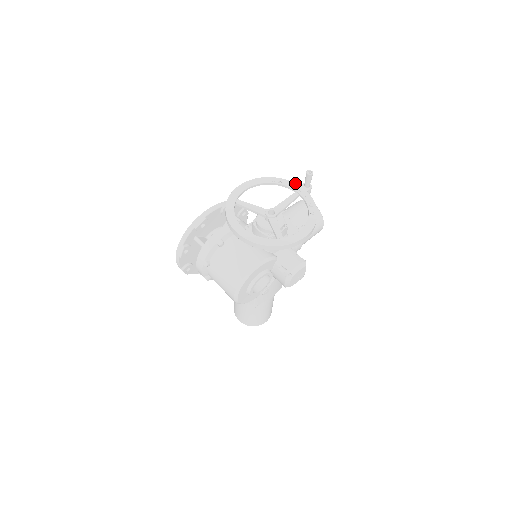
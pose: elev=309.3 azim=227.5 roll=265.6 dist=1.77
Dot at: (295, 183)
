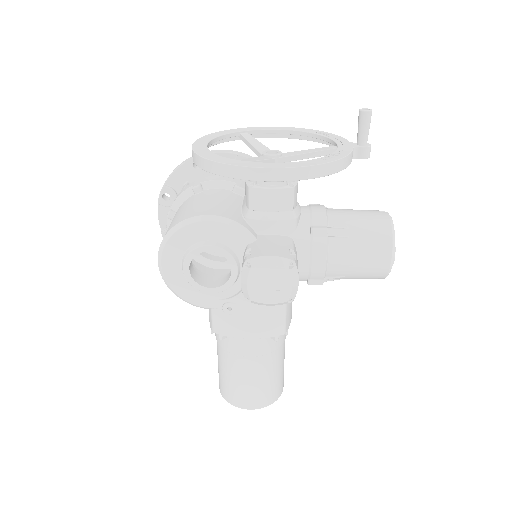
Dot at: occluded
